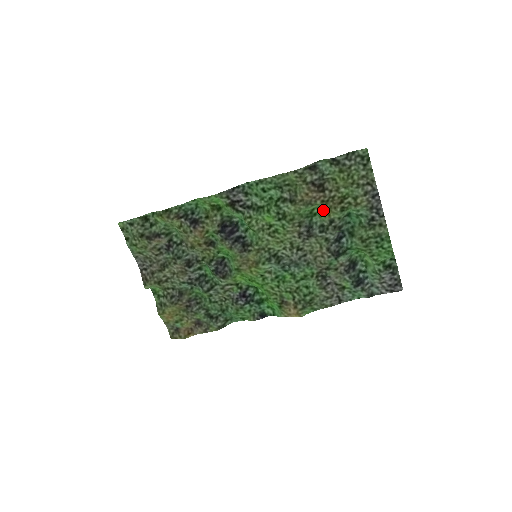
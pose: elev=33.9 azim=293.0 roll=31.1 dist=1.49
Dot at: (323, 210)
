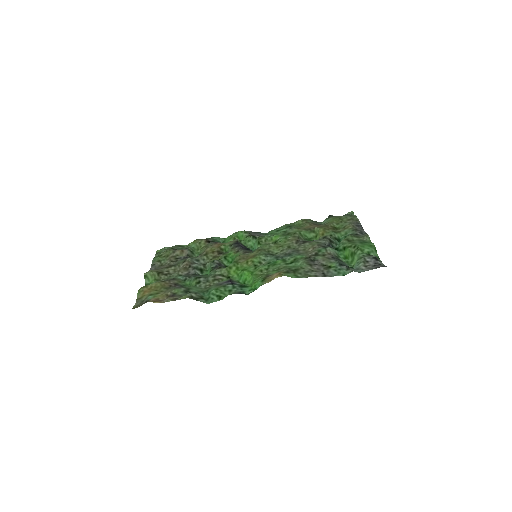
Dot at: (319, 231)
